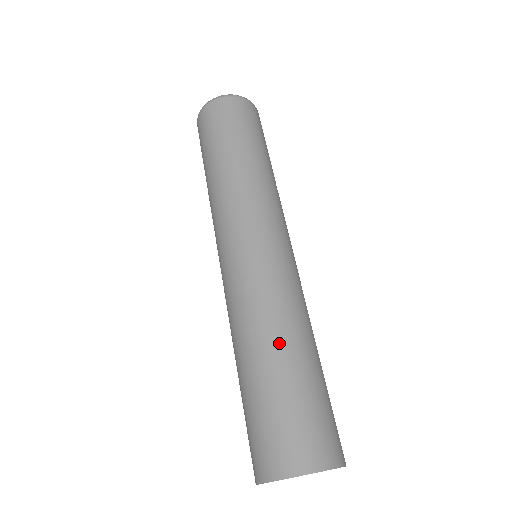
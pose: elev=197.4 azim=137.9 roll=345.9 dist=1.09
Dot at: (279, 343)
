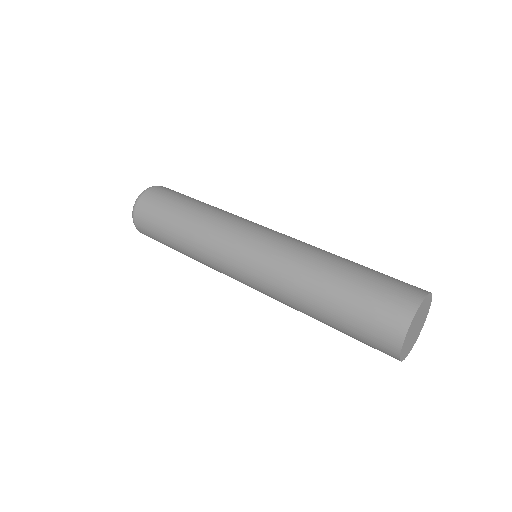
Dot at: (339, 257)
